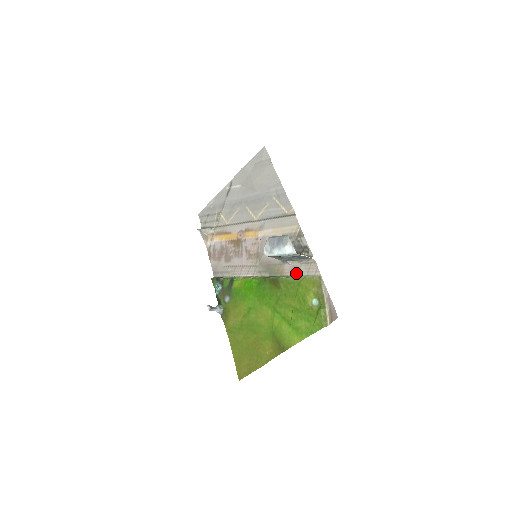
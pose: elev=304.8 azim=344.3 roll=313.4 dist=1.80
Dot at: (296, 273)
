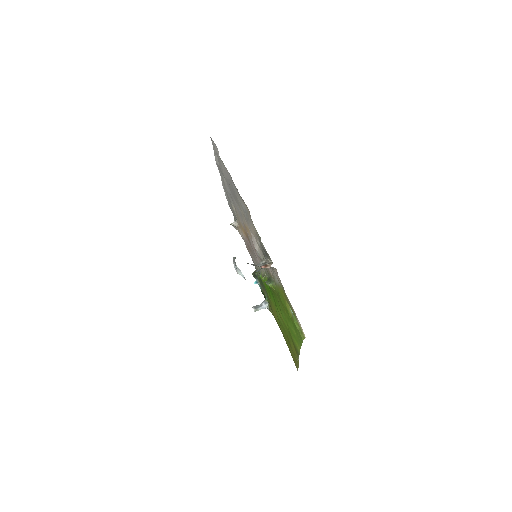
Dot at: (274, 279)
